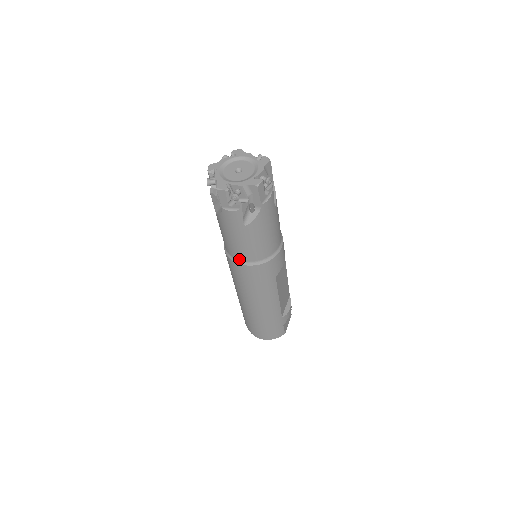
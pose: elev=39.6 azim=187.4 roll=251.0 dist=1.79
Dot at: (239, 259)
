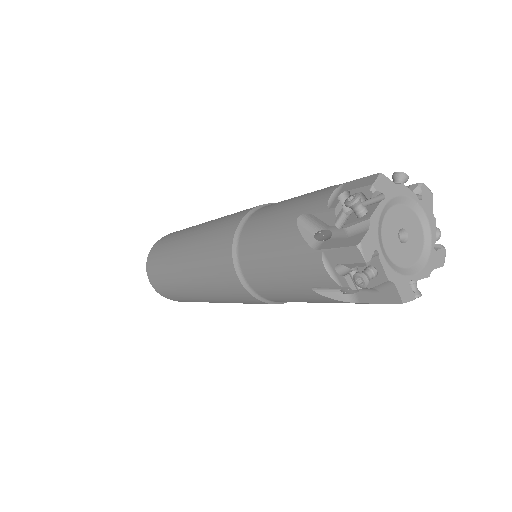
Dot at: (243, 270)
